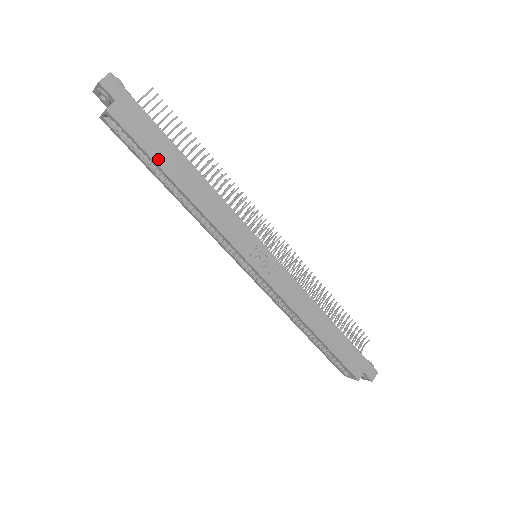
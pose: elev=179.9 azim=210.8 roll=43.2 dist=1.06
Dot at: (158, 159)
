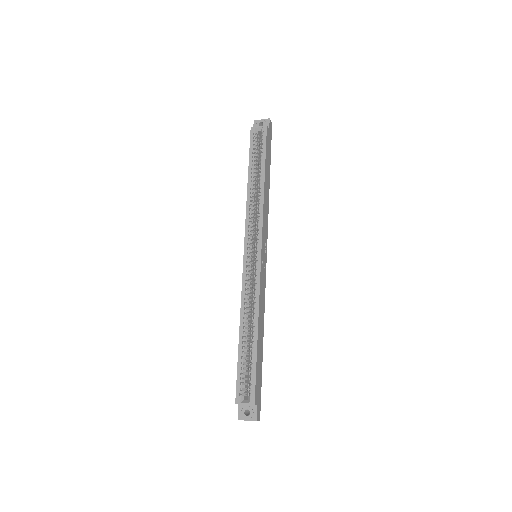
Dot at: (266, 162)
